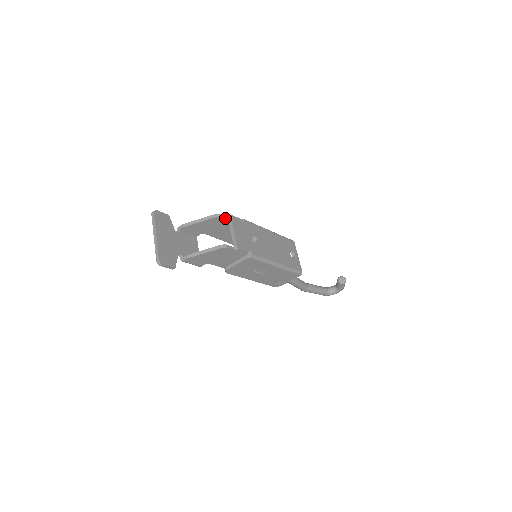
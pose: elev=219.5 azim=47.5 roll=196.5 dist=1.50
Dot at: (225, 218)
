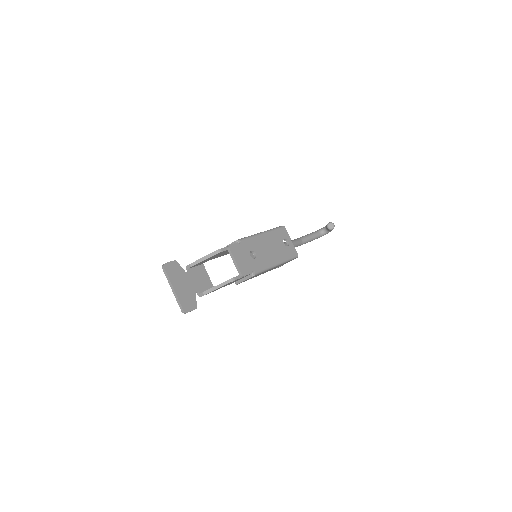
Dot at: (225, 250)
